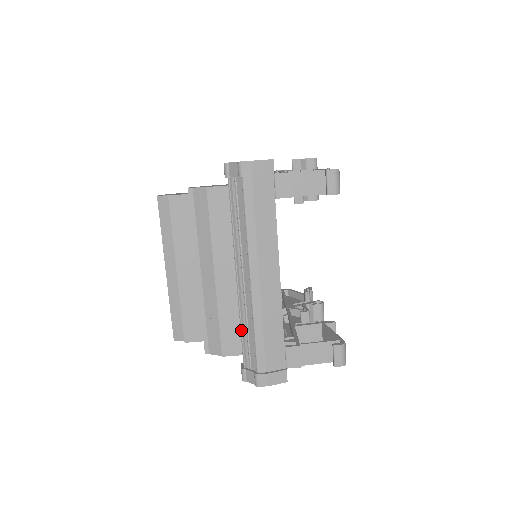
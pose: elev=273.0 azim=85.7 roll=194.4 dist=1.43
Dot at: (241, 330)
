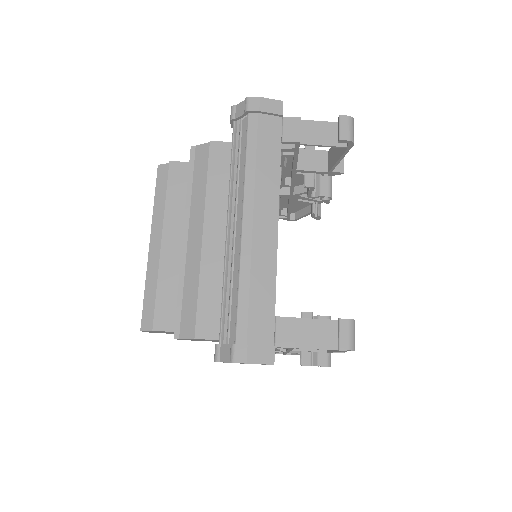
Dot at: (223, 292)
